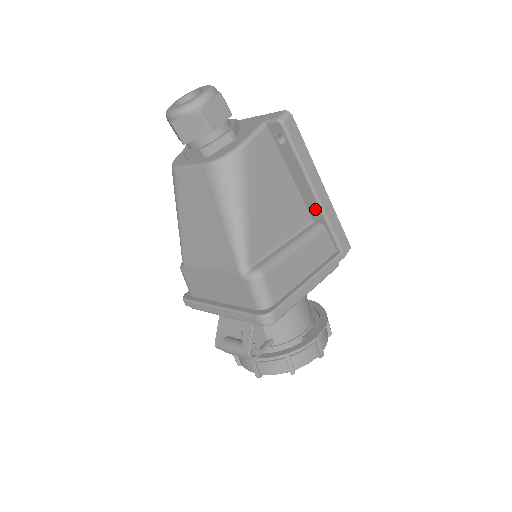
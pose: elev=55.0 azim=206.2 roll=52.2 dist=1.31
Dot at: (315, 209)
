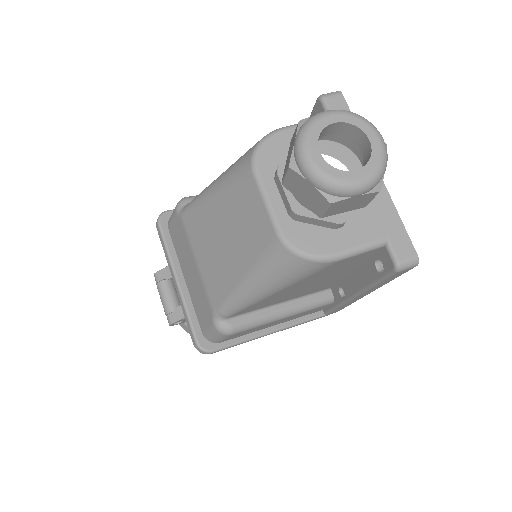
Dot at: (342, 291)
